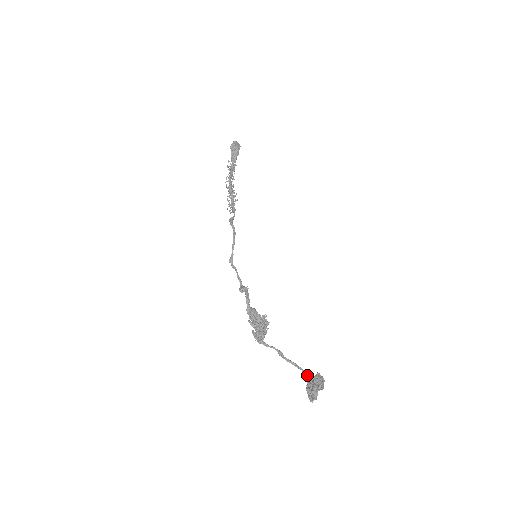
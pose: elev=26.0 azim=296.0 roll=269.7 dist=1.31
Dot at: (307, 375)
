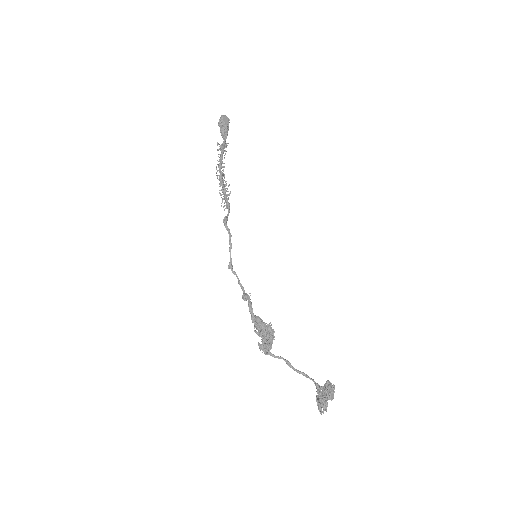
Dot at: (316, 385)
